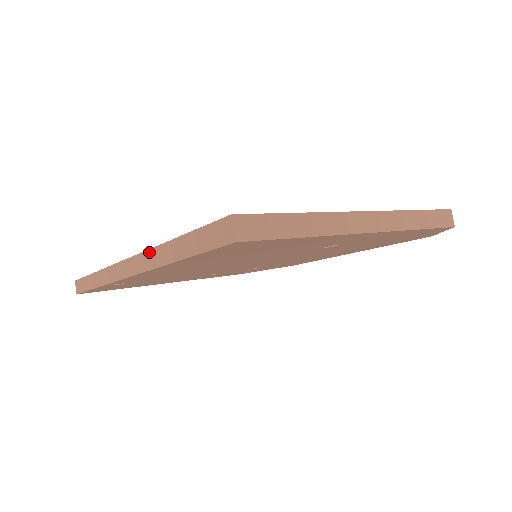
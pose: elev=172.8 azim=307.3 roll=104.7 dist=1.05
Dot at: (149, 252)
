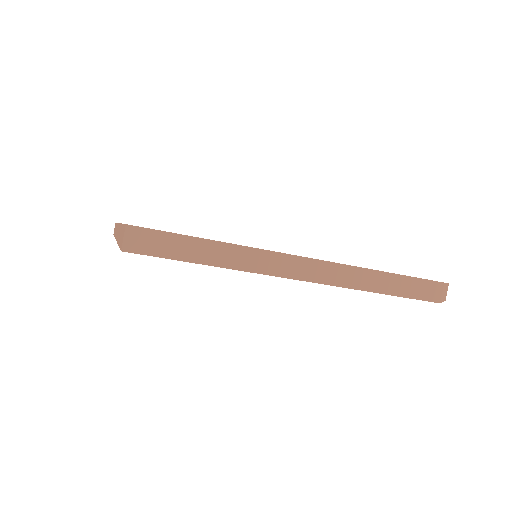
Dot at: (119, 226)
